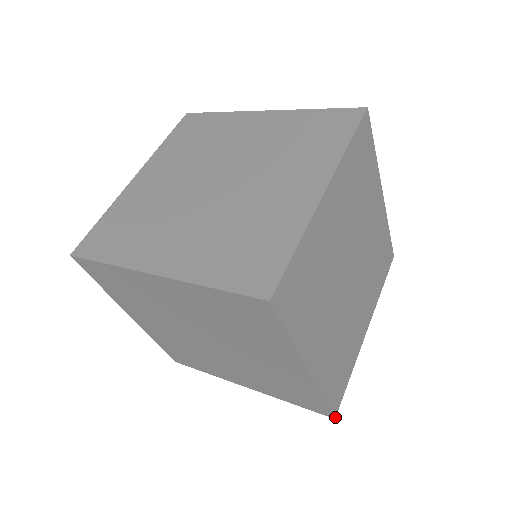
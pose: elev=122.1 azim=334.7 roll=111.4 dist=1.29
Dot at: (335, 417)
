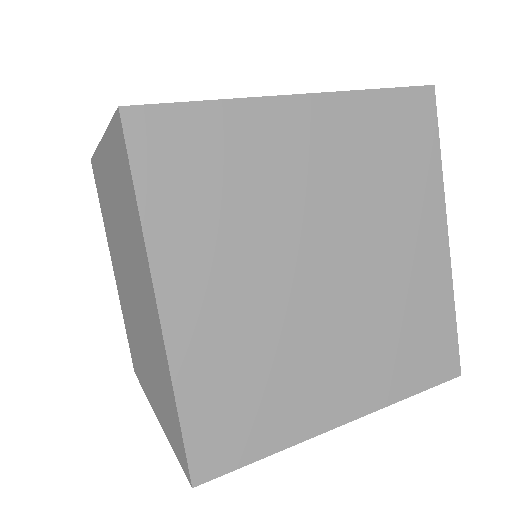
Dot at: (459, 374)
